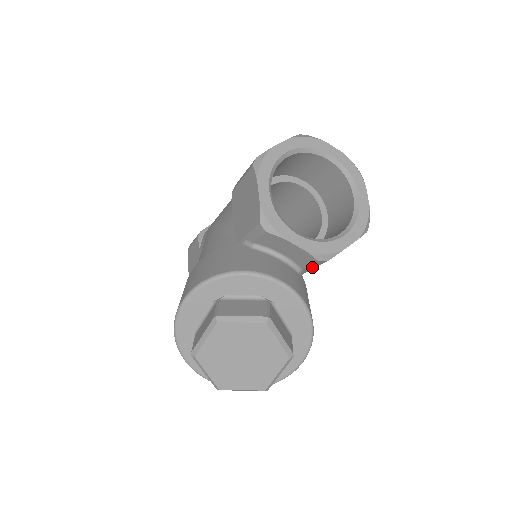
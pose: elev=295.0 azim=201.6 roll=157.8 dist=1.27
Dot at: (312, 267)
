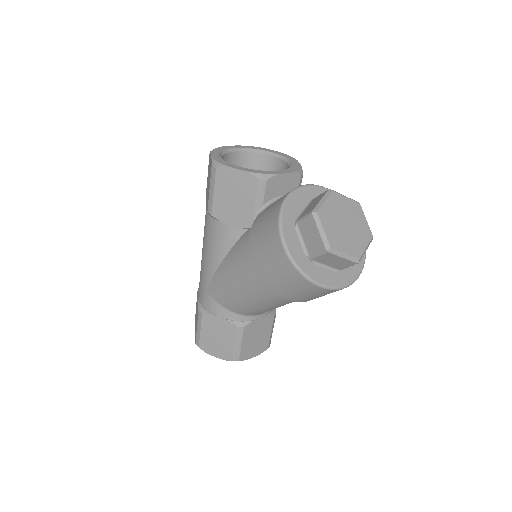
Dot at: occluded
